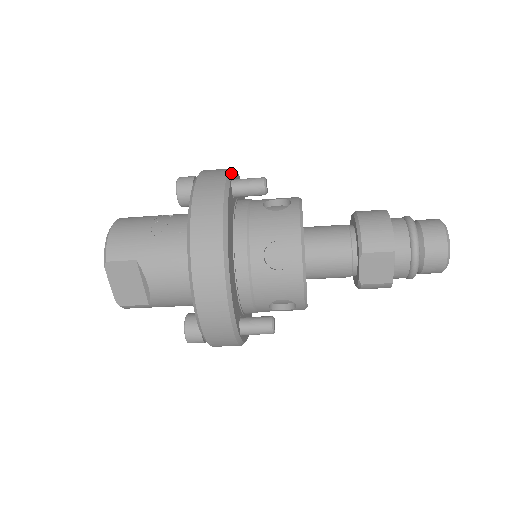
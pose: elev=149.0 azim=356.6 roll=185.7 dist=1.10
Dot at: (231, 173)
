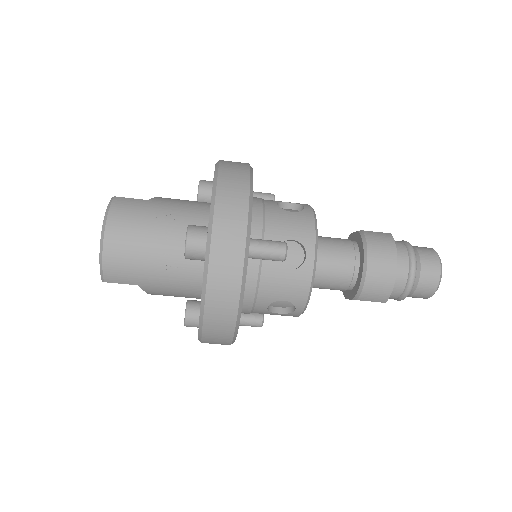
Dot at: (249, 235)
